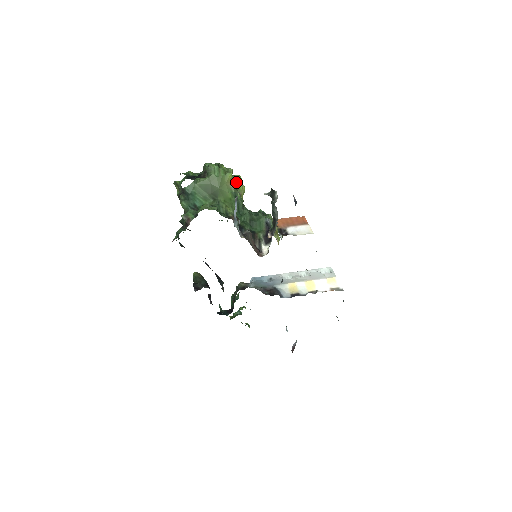
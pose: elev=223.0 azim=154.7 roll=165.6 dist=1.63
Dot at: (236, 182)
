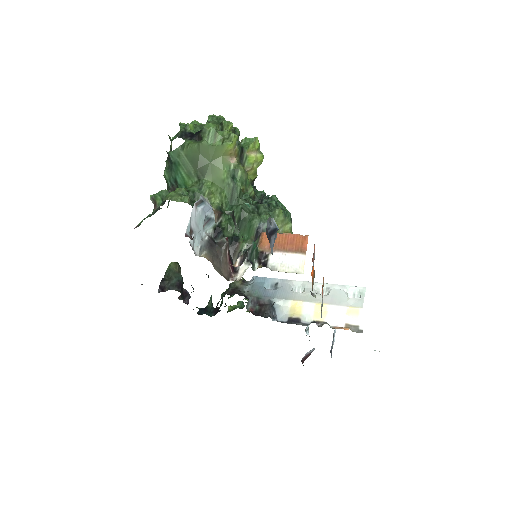
Dot at: (245, 151)
